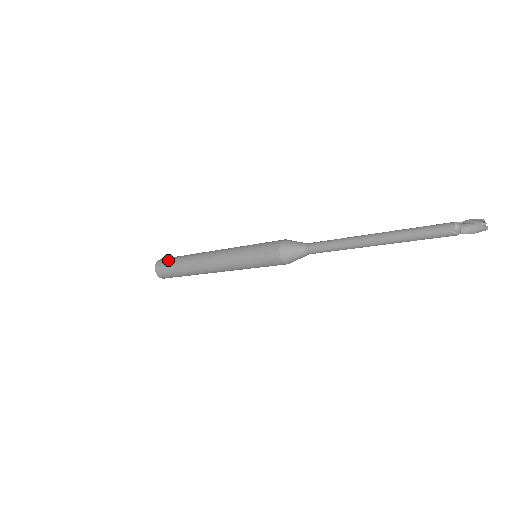
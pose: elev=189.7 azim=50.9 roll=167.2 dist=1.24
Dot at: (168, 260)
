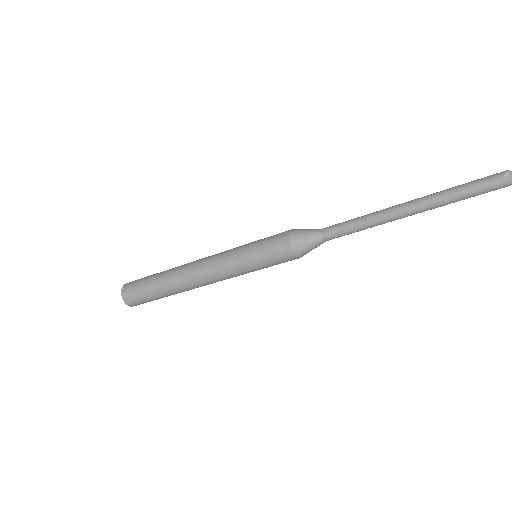
Dot at: occluded
